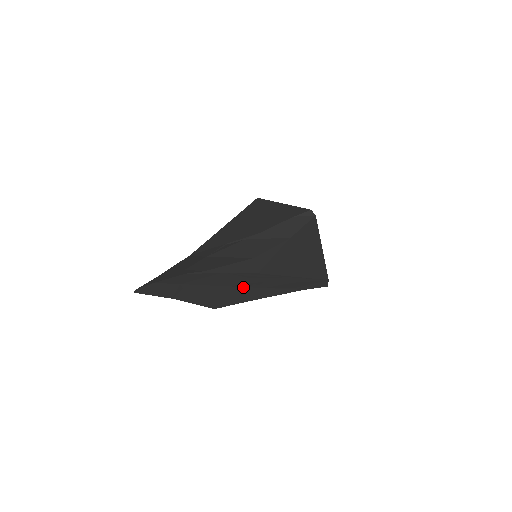
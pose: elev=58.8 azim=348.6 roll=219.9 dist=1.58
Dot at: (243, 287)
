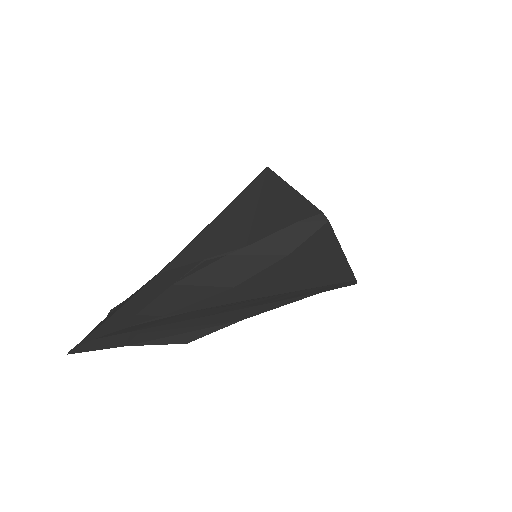
Dot at: (227, 312)
